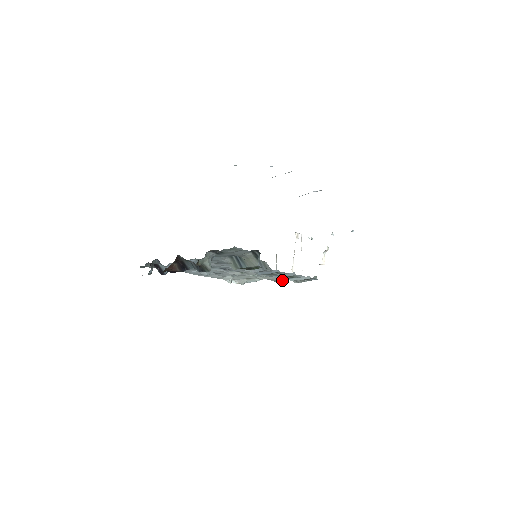
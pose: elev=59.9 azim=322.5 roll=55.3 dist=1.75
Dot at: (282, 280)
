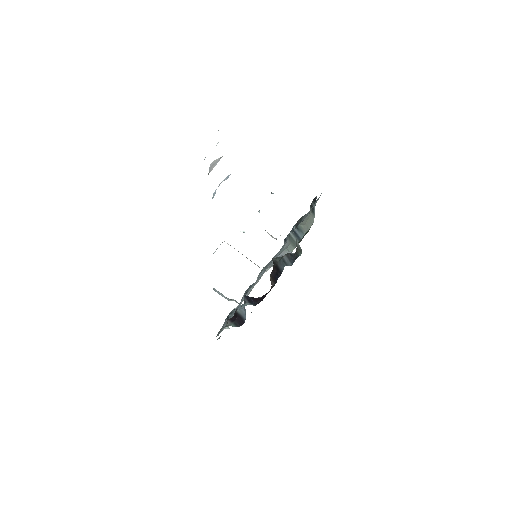
Dot at: occluded
